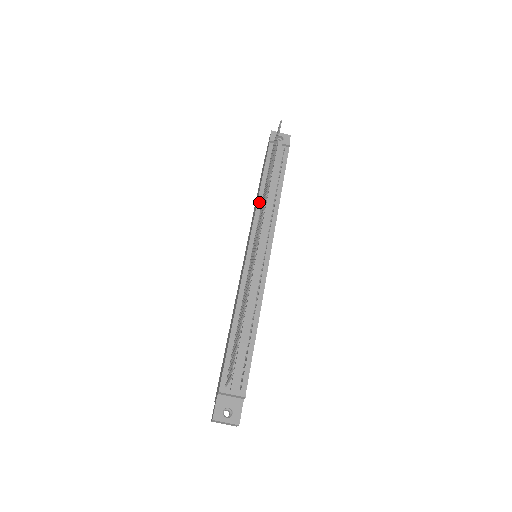
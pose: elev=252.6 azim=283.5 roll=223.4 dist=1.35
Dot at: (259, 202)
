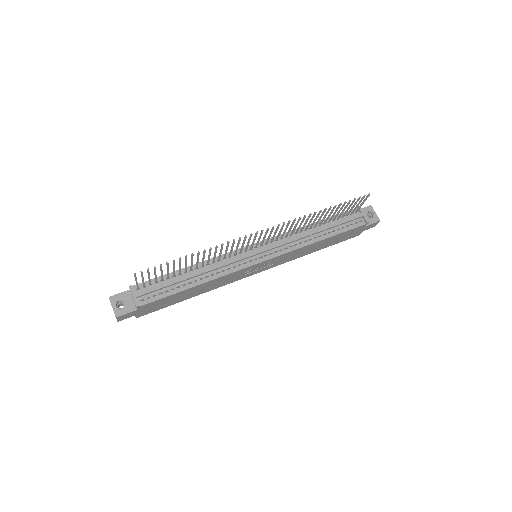
Dot at: (299, 229)
